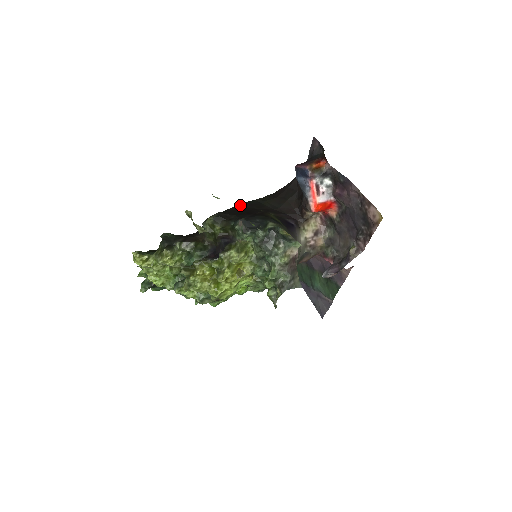
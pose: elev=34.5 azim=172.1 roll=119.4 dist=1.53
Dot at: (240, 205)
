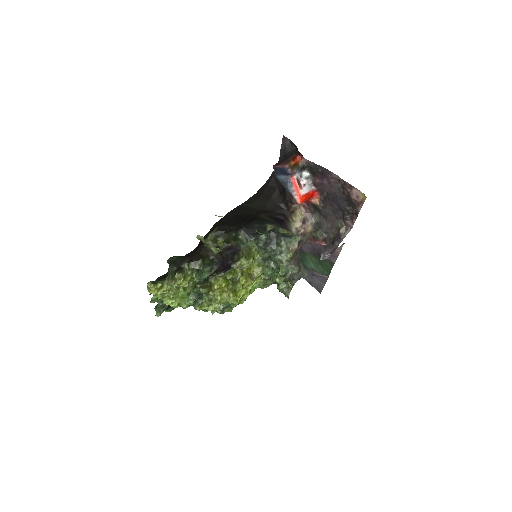
Dot at: (230, 213)
